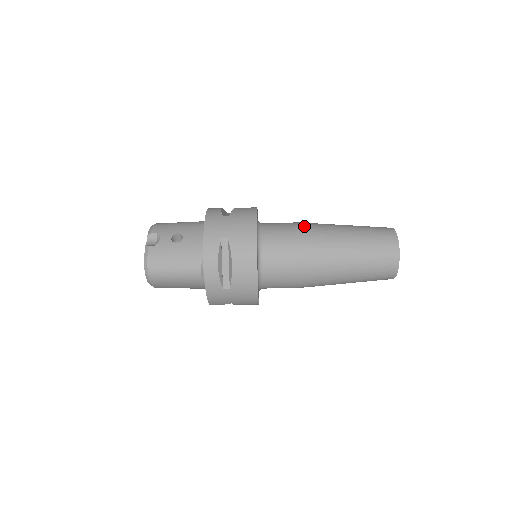
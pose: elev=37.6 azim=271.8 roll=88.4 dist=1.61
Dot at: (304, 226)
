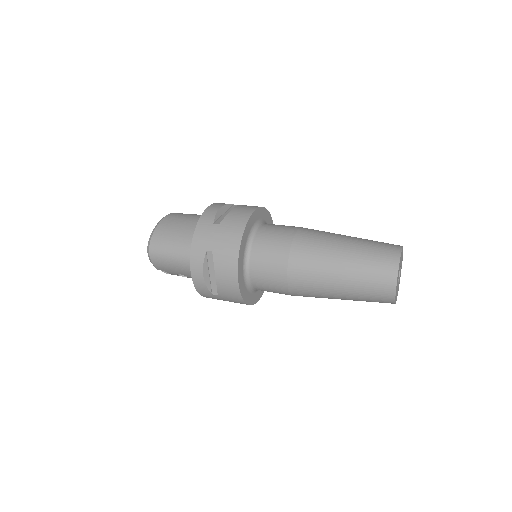
Dot at: (293, 290)
